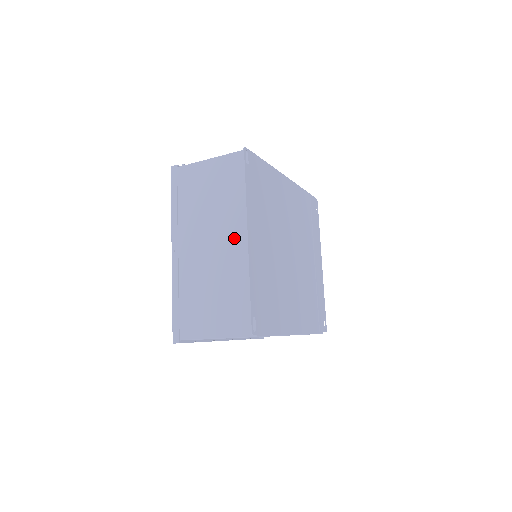
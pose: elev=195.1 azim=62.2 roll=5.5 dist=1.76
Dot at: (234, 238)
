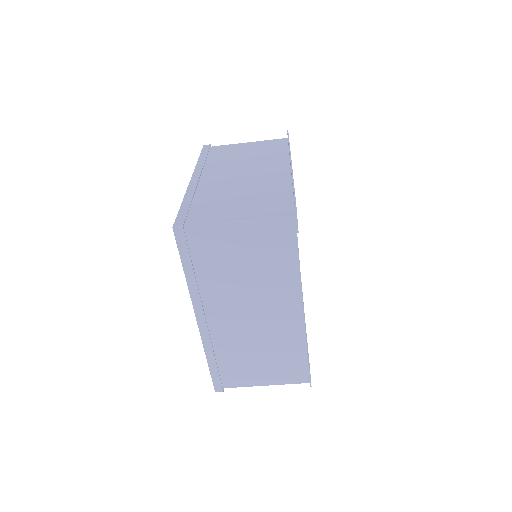
Dot at: (270, 170)
